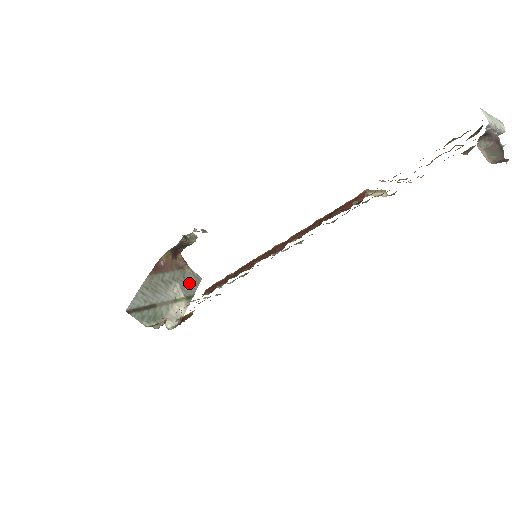
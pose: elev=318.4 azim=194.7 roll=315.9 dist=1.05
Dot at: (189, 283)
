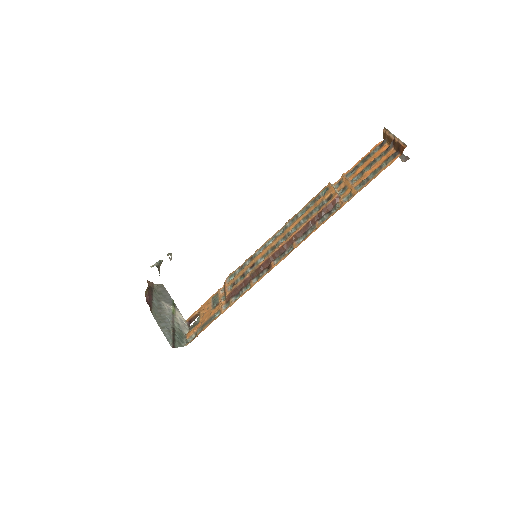
Dot at: (164, 295)
